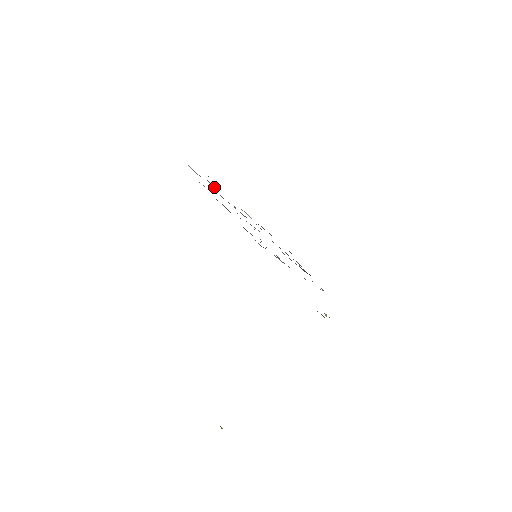
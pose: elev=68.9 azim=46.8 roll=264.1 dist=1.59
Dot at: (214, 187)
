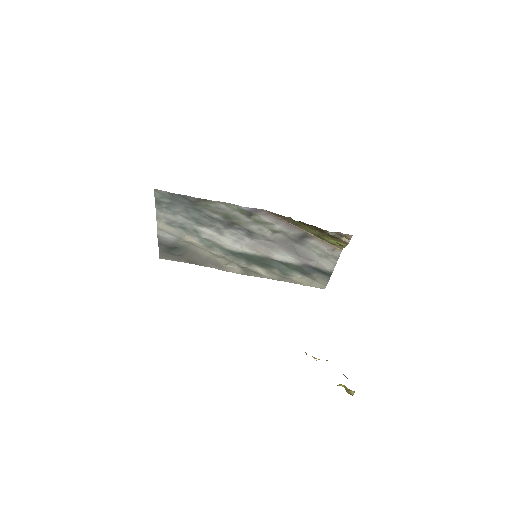
Dot at: (188, 244)
